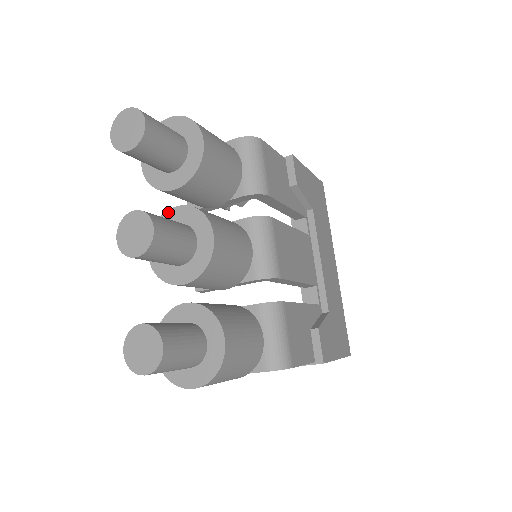
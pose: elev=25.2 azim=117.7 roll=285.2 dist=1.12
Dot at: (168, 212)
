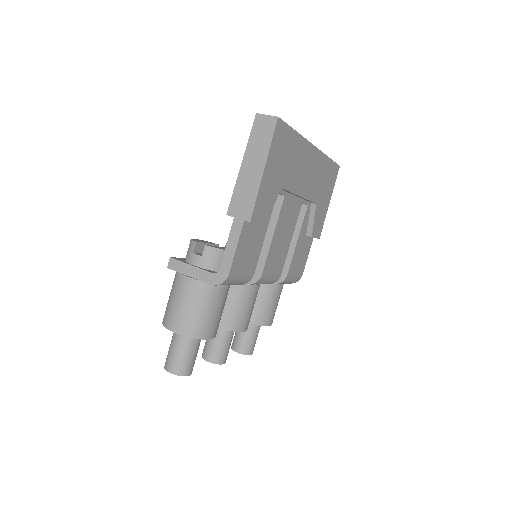
Dot at: occluded
